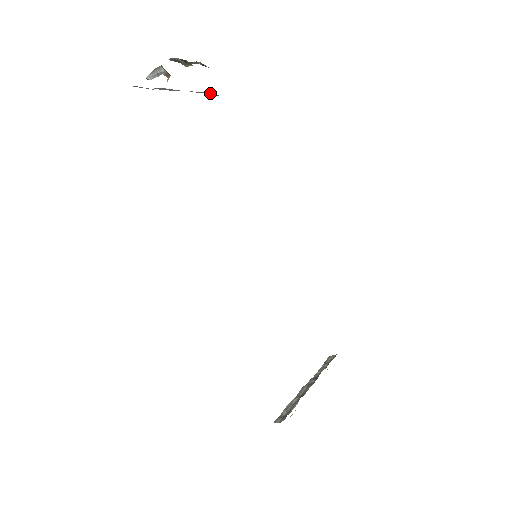
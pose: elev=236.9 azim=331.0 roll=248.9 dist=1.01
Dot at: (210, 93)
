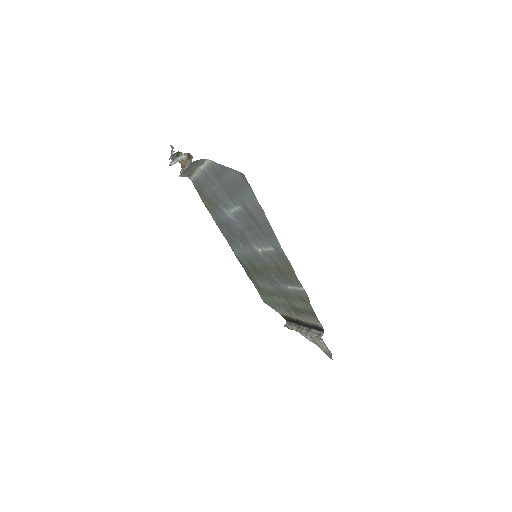
Dot at: (183, 175)
